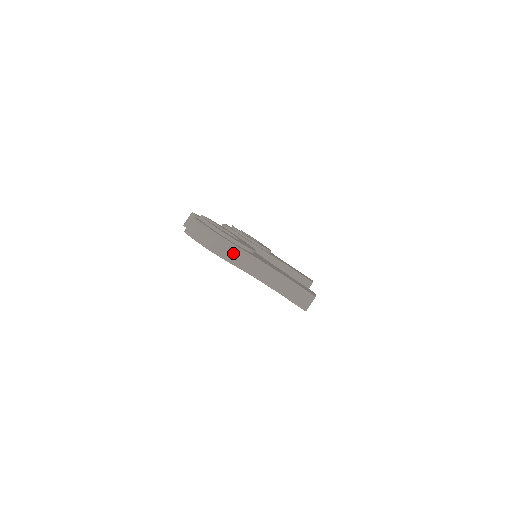
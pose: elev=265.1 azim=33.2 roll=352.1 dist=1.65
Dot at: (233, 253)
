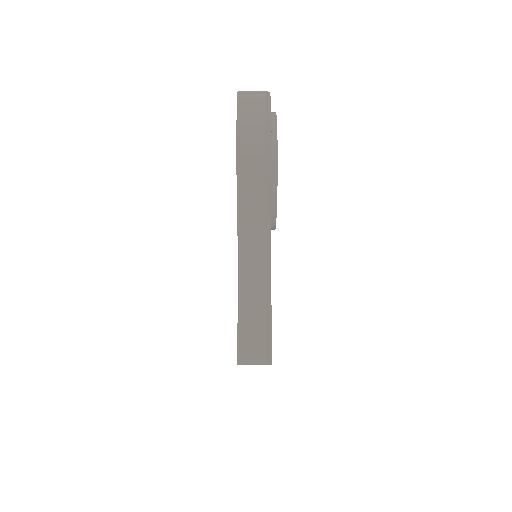
Dot at: (257, 180)
